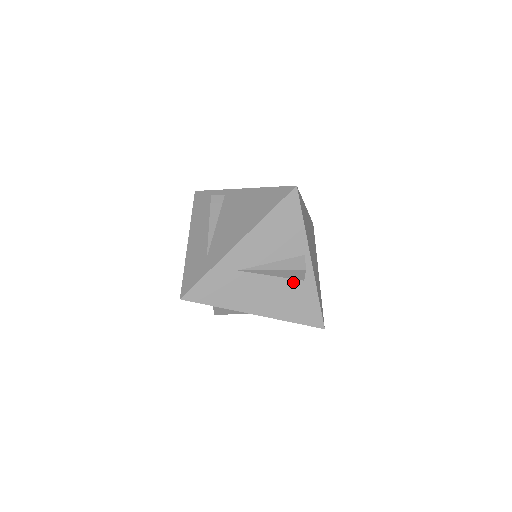
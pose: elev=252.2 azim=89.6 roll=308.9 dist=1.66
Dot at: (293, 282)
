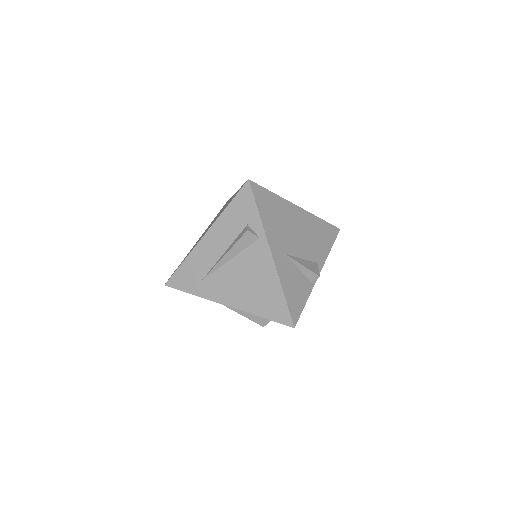
Dot at: occluded
